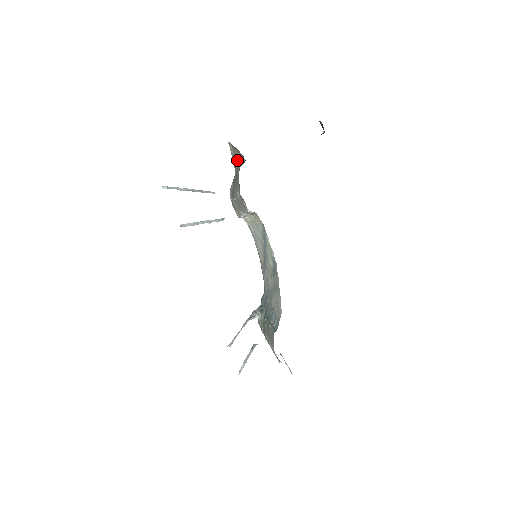
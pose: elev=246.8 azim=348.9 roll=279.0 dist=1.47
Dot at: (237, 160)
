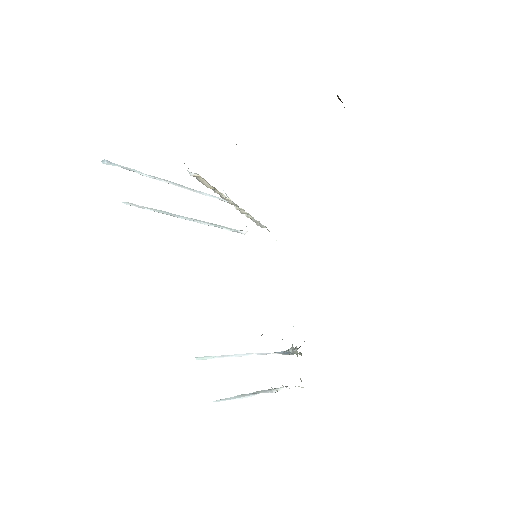
Dot at: occluded
